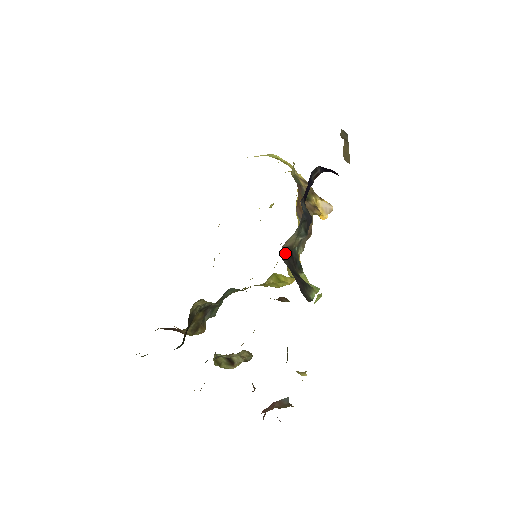
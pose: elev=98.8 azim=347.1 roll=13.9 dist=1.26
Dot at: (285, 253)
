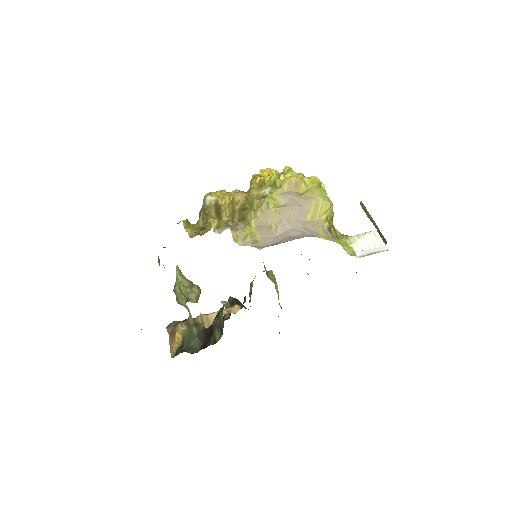
Dot at: occluded
